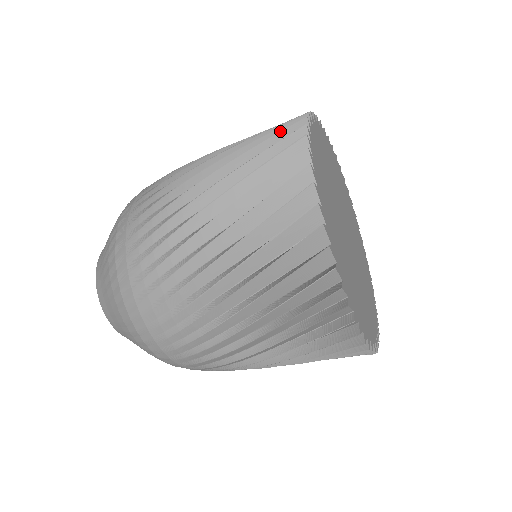
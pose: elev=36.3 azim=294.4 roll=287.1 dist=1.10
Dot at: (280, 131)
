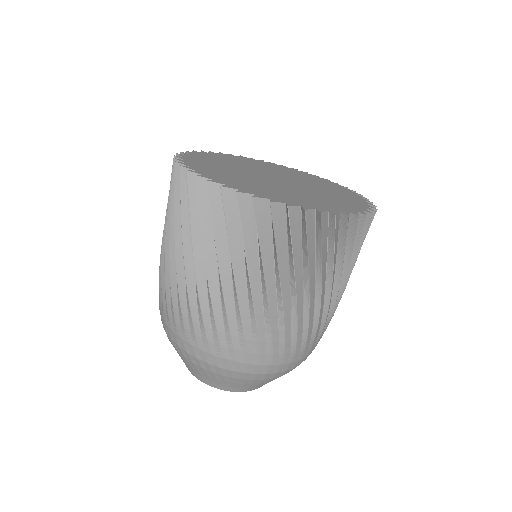
Dot at: occluded
